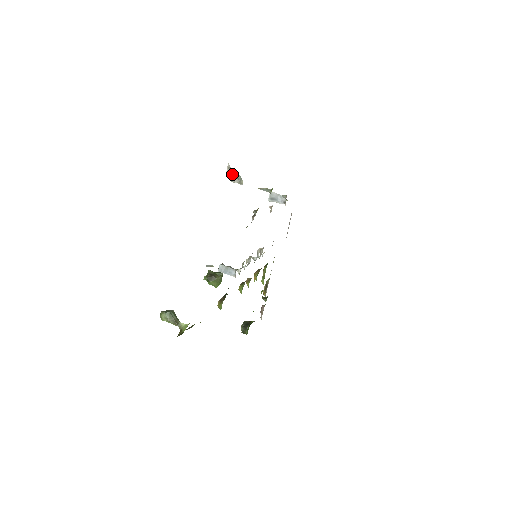
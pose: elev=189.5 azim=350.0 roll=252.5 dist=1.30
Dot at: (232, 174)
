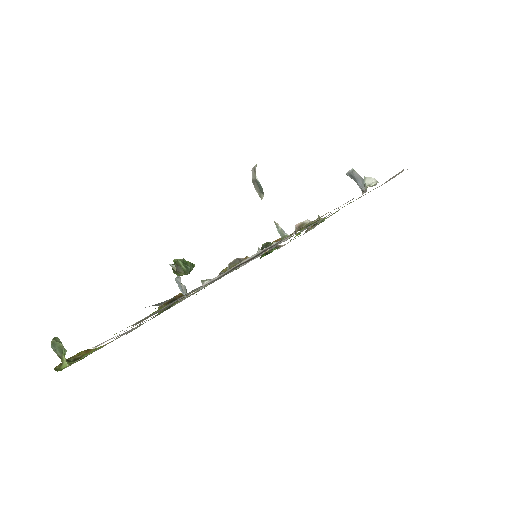
Dot at: (255, 179)
